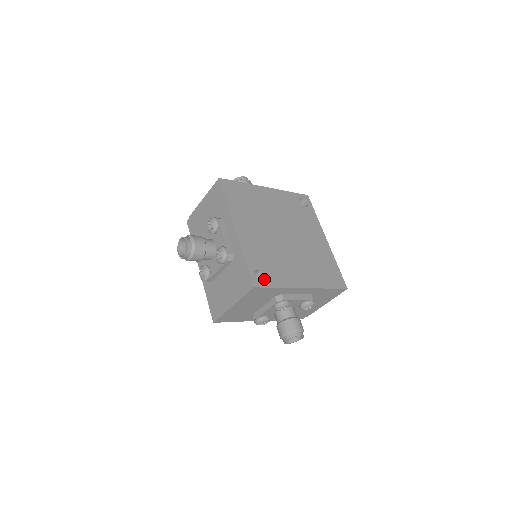
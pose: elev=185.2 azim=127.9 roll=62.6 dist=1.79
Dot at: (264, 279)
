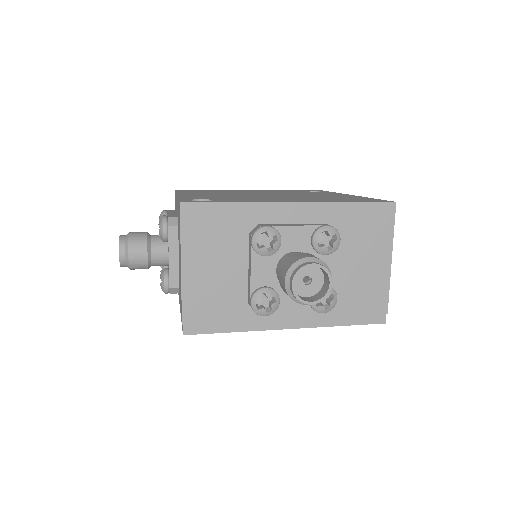
Dot at: occluded
